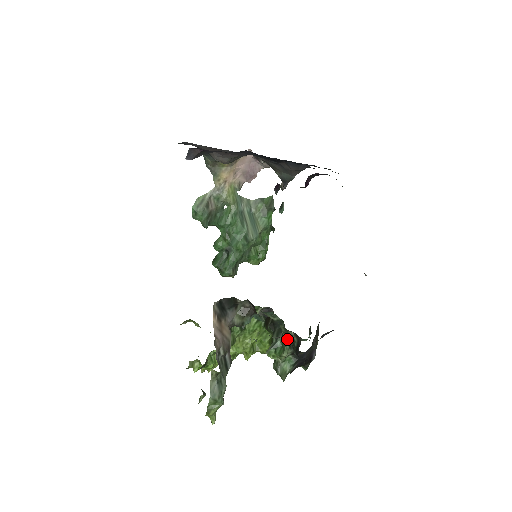
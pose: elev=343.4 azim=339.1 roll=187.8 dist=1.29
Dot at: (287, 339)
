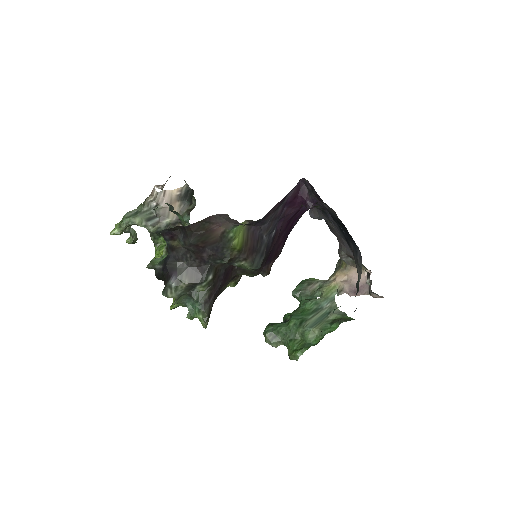
Dot at: occluded
